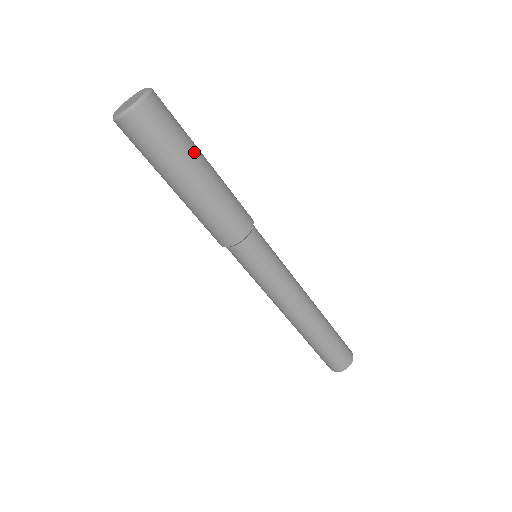
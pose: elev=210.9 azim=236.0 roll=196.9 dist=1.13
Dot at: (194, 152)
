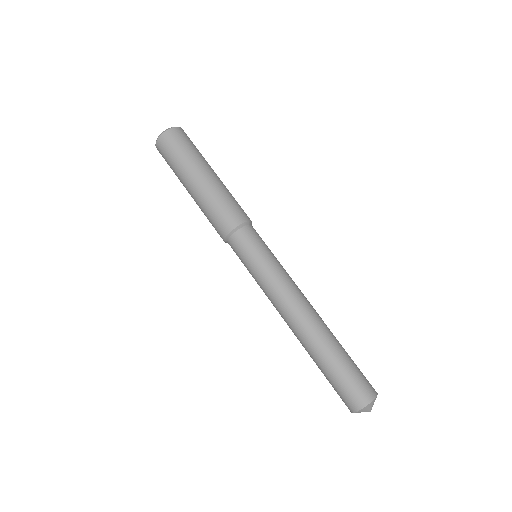
Dot at: (207, 162)
